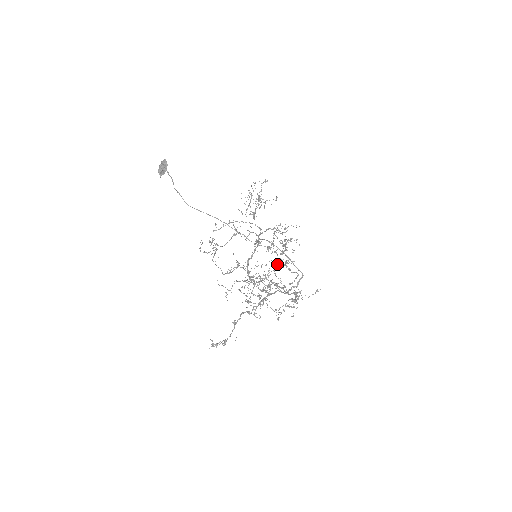
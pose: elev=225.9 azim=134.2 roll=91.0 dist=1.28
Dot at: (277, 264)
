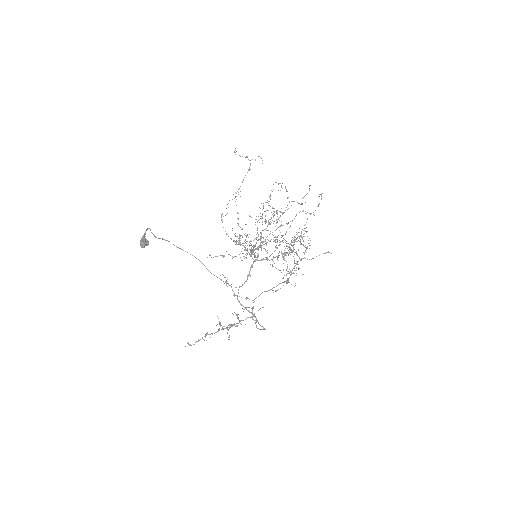
Dot at: (281, 253)
